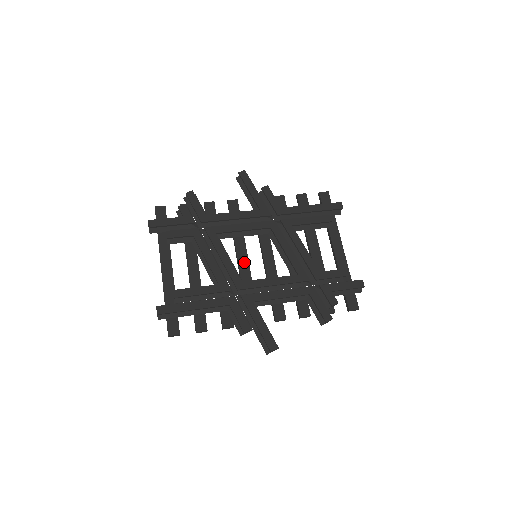
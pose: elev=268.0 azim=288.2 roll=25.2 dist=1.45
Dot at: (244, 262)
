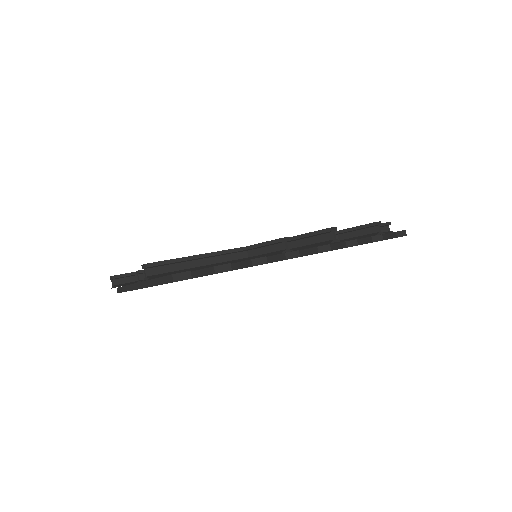
Dot at: occluded
